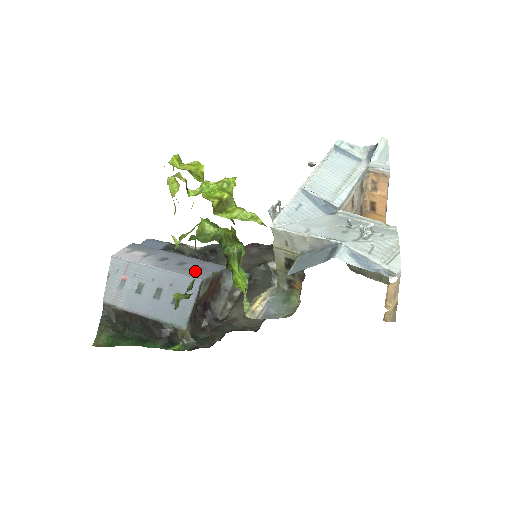
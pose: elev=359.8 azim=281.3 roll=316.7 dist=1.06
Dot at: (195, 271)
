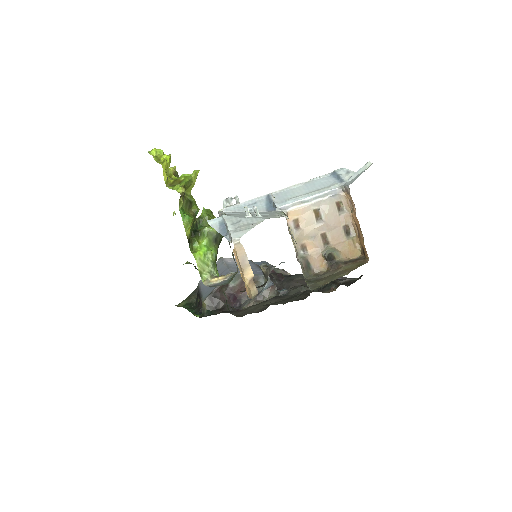
Dot at: occluded
